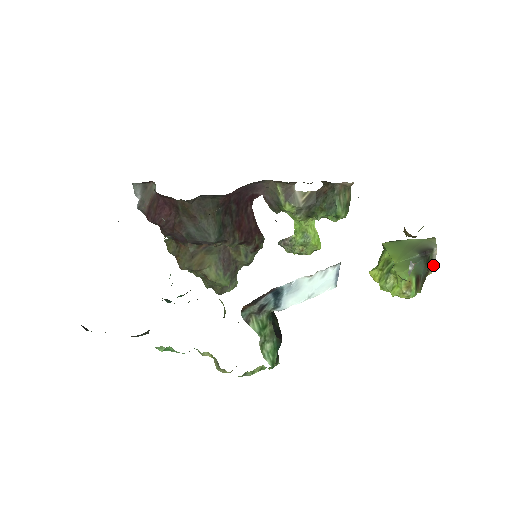
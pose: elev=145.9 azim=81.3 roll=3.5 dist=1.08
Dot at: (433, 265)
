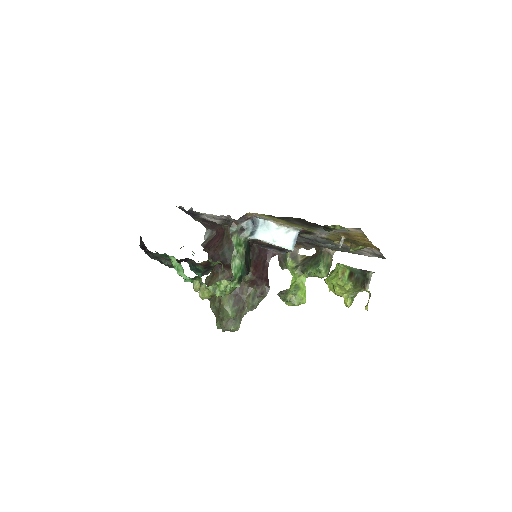
Dot at: (369, 283)
